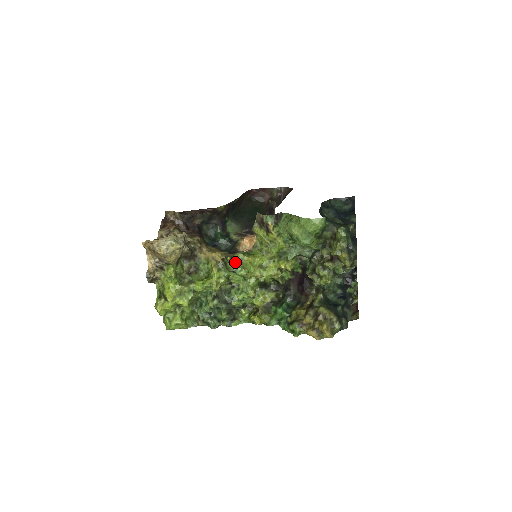
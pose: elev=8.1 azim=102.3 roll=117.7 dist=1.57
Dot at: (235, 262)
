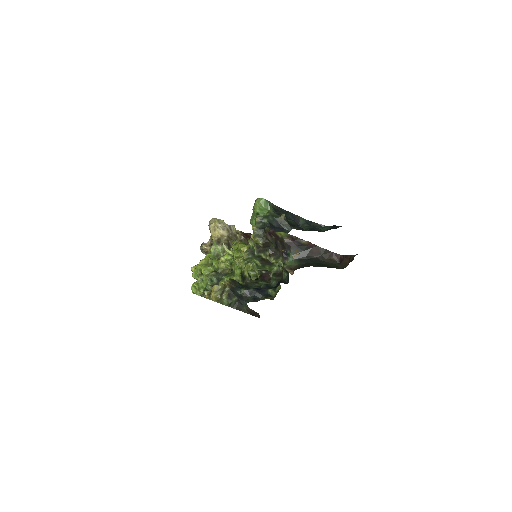
Dot at: (233, 244)
